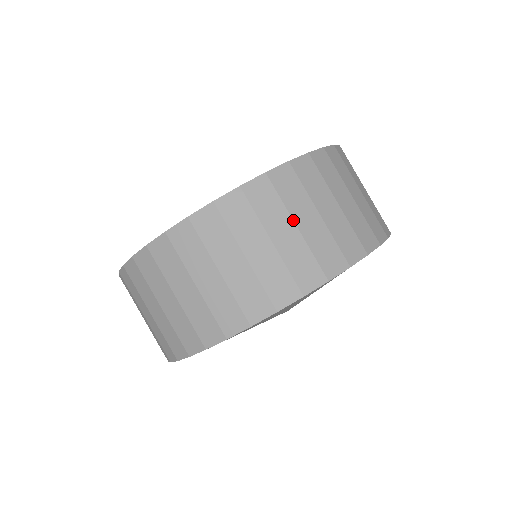
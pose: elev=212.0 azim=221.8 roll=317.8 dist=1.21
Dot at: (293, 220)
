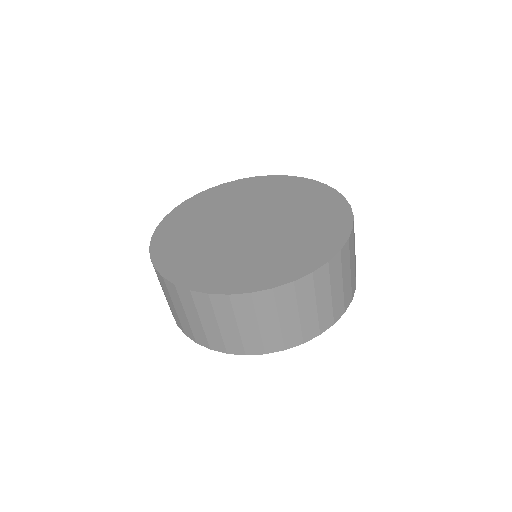
Dot at: (278, 317)
